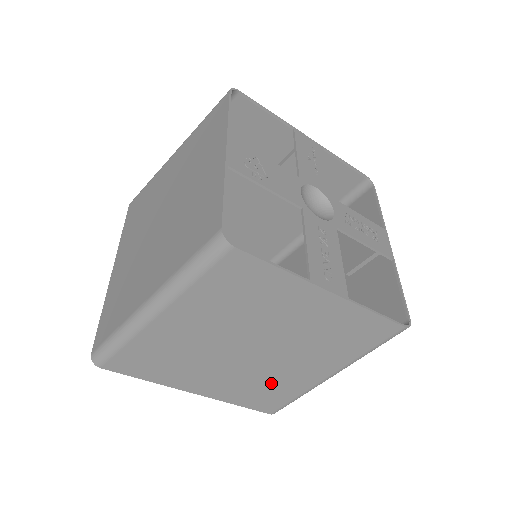
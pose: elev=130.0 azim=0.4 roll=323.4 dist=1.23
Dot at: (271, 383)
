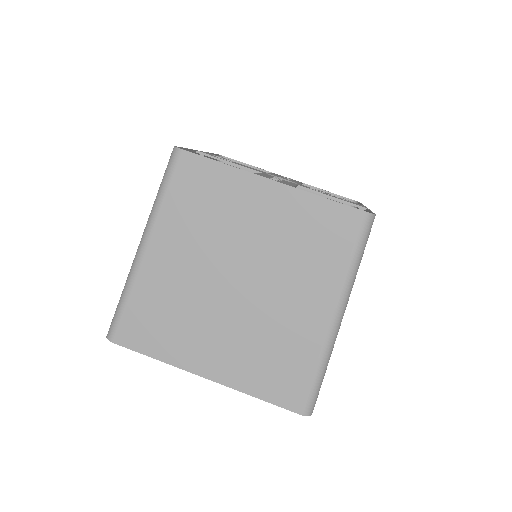
Dot at: (277, 342)
